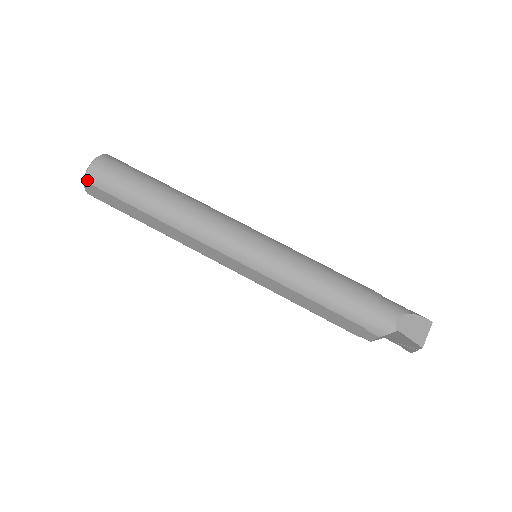
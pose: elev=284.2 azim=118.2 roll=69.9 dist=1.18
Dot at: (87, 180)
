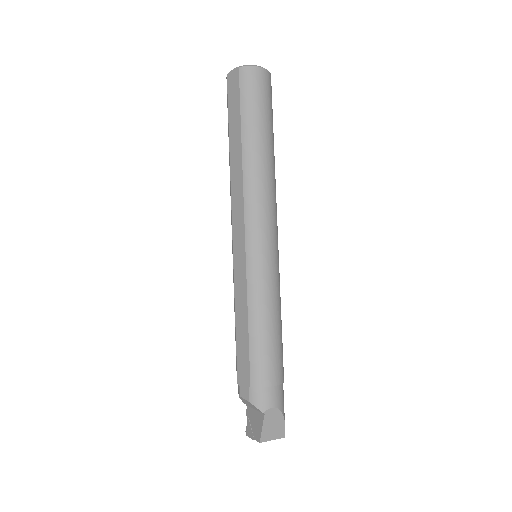
Dot at: (241, 70)
